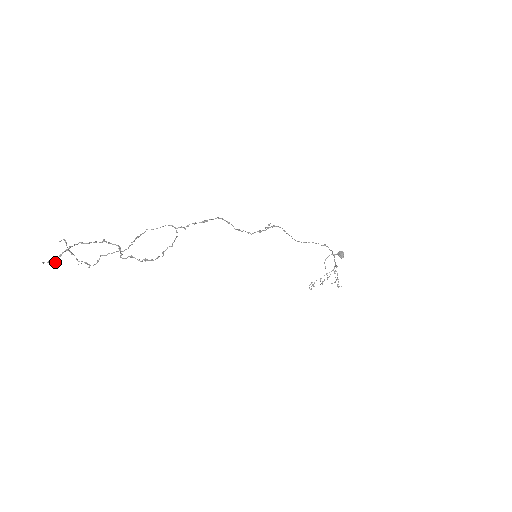
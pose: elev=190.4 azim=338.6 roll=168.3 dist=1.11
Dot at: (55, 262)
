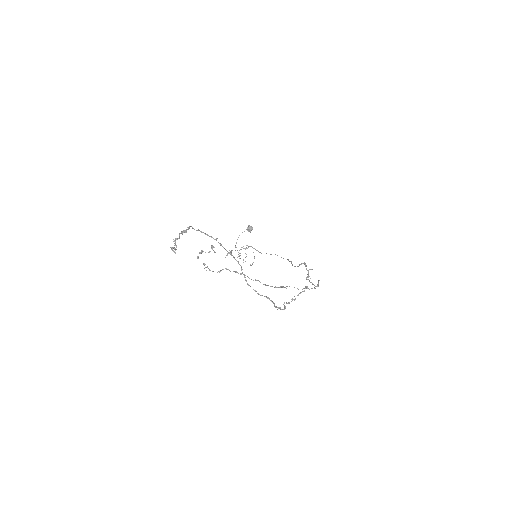
Dot at: (176, 249)
